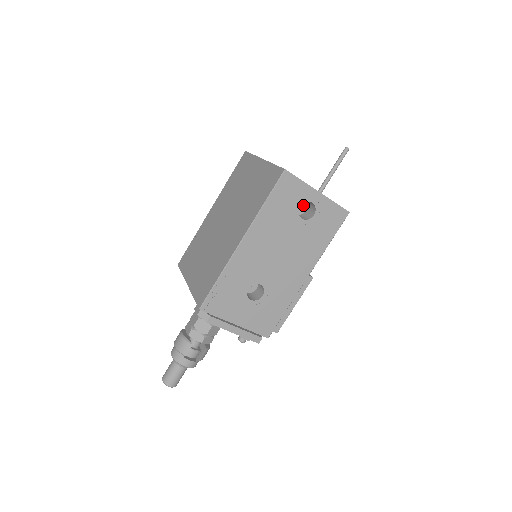
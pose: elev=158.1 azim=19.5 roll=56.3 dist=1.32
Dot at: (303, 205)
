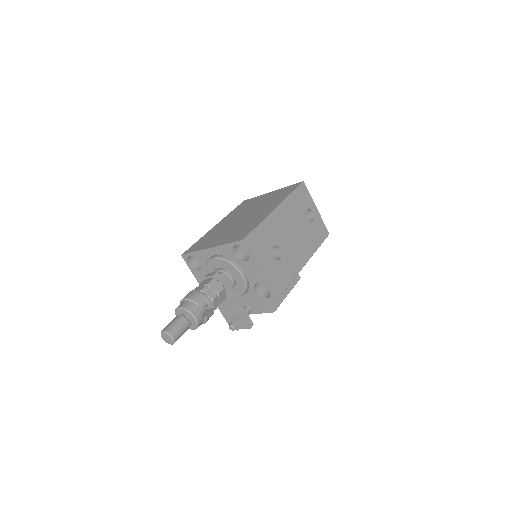
Dot at: occluded
